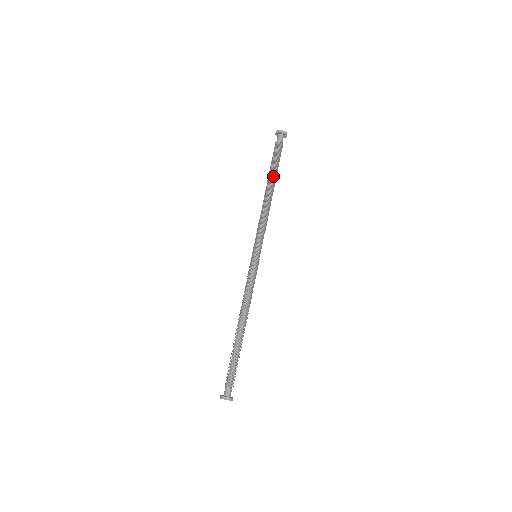
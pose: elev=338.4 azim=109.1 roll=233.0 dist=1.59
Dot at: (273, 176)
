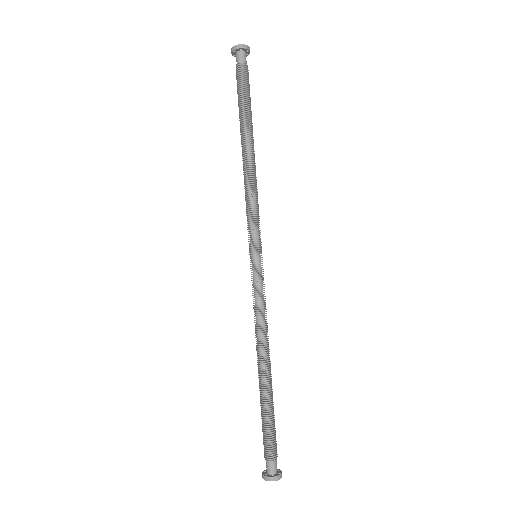
Dot at: occluded
